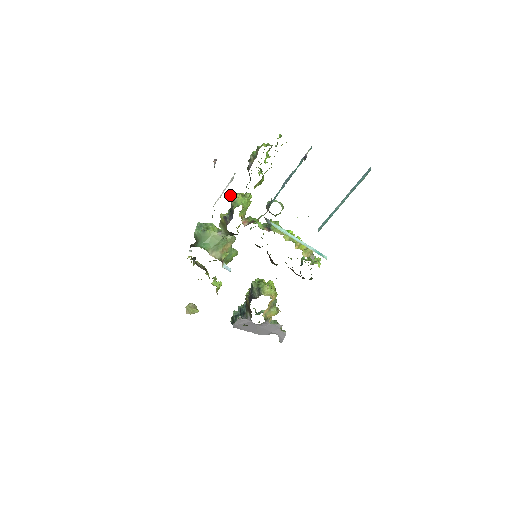
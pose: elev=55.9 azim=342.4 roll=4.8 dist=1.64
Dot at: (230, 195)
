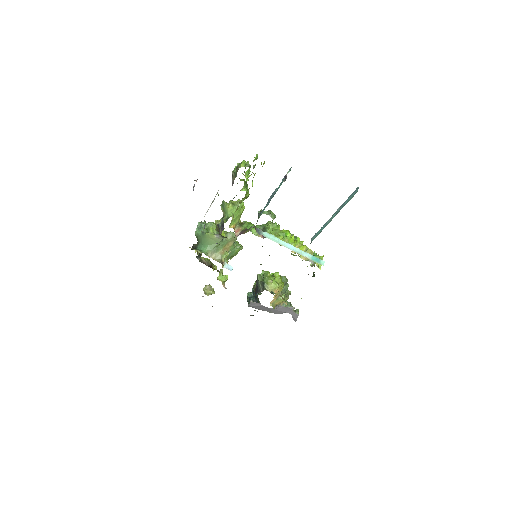
Dot at: (221, 205)
